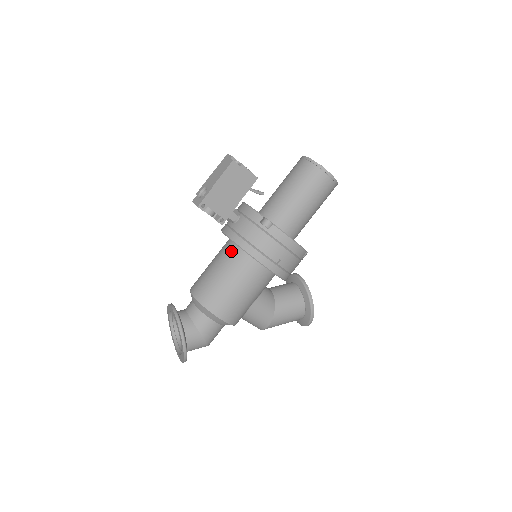
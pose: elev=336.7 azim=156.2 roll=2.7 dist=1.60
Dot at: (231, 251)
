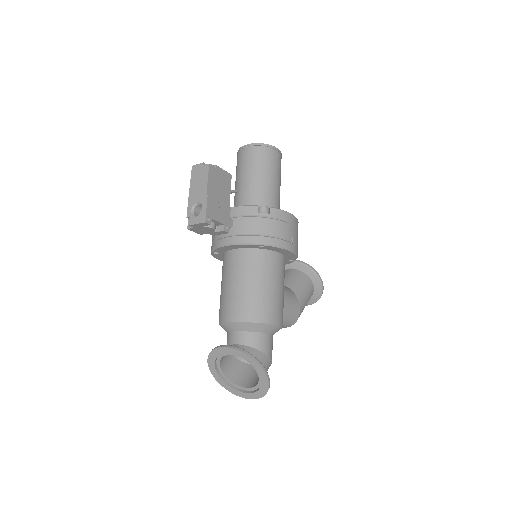
Dot at: (243, 257)
